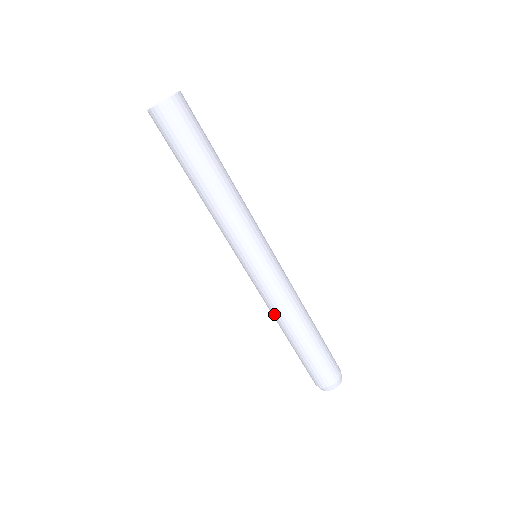
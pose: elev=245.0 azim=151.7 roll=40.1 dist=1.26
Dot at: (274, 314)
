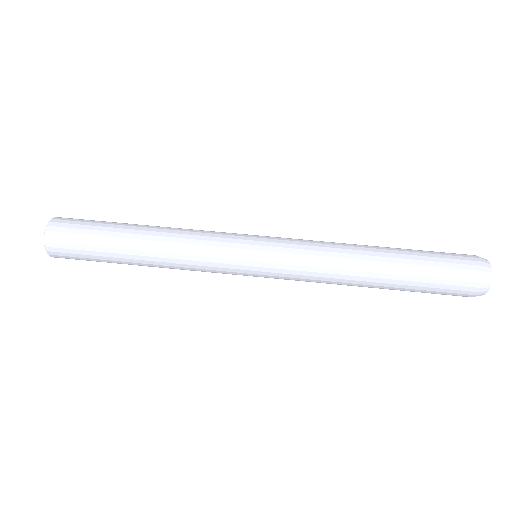
Dot at: (336, 272)
